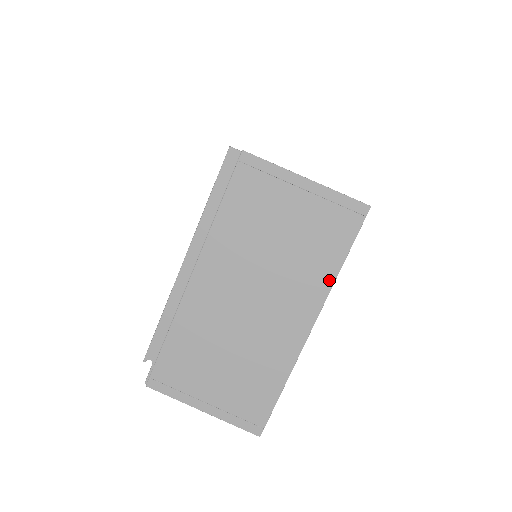
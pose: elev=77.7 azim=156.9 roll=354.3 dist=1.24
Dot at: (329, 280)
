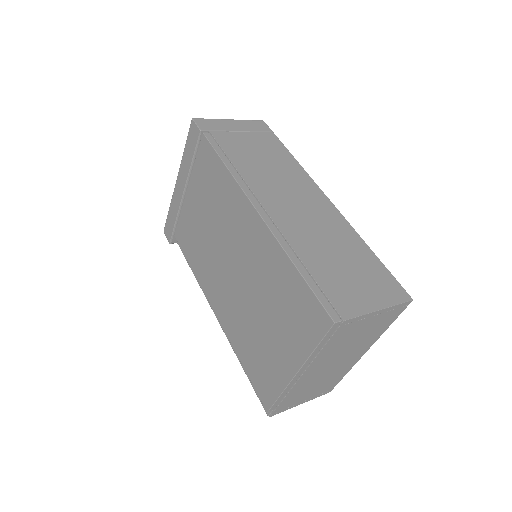
Dot at: (381, 334)
